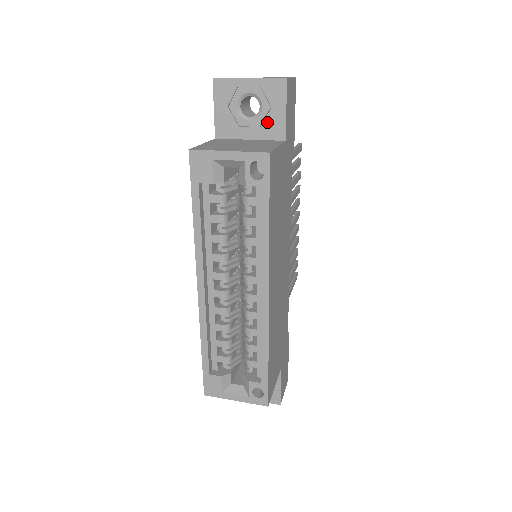
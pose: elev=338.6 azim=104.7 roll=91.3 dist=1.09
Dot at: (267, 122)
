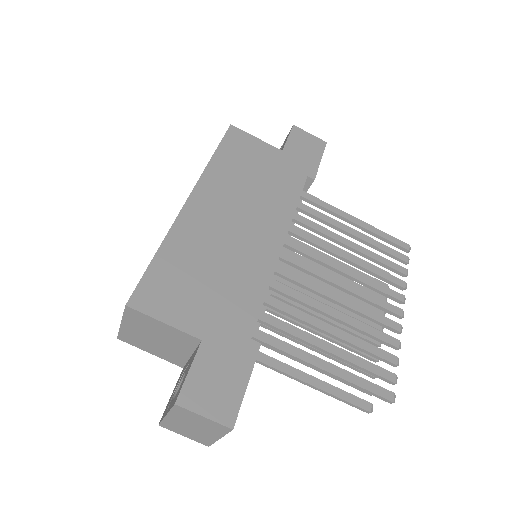
Dot at: occluded
